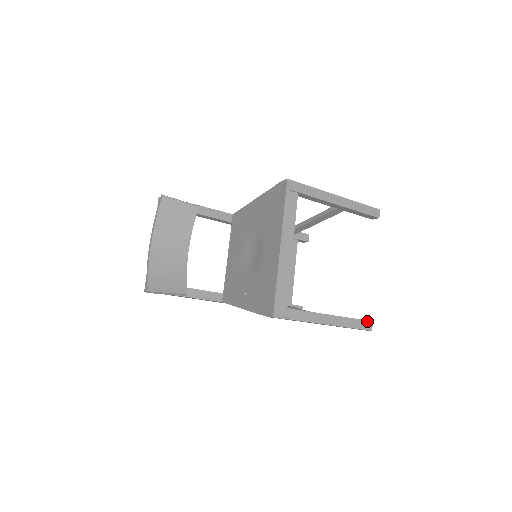
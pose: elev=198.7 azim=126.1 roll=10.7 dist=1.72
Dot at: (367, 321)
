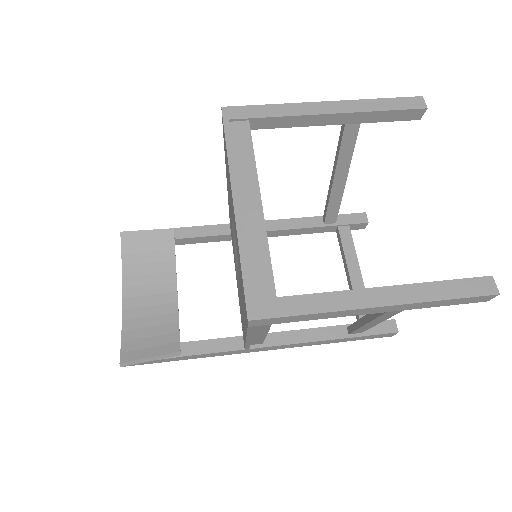
Dot at: (478, 278)
